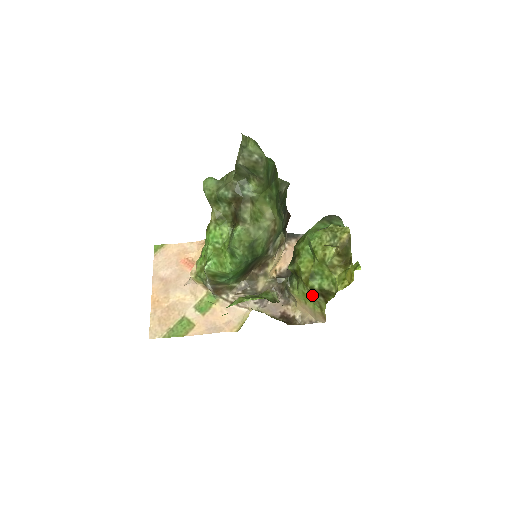
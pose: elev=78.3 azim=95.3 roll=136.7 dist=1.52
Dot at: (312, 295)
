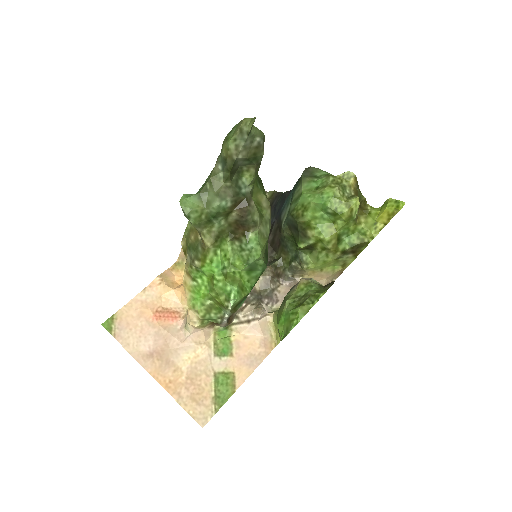
Dot at: (338, 258)
